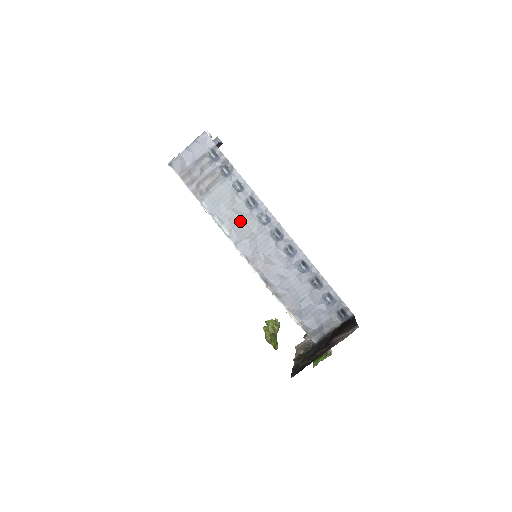
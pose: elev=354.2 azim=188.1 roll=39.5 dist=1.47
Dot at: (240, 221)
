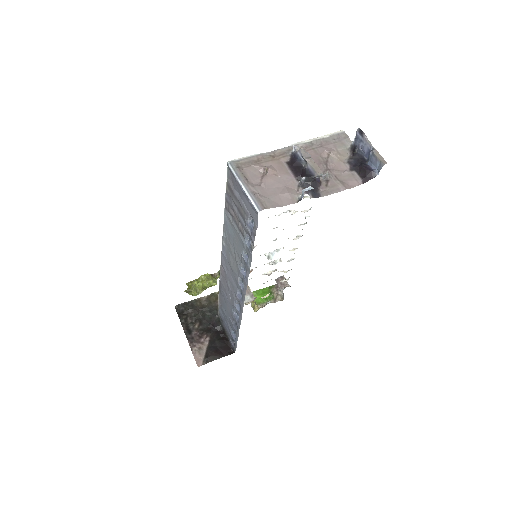
Dot at: (233, 257)
